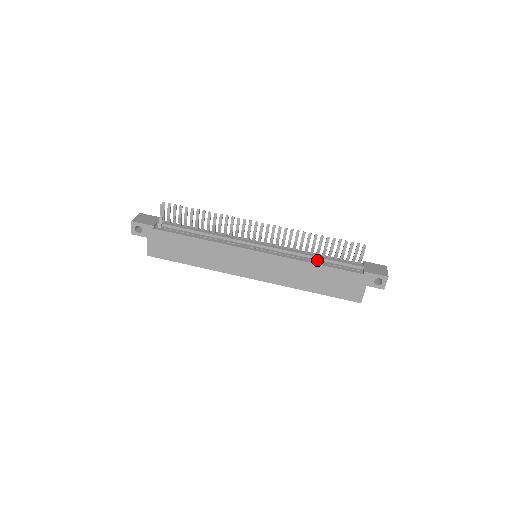
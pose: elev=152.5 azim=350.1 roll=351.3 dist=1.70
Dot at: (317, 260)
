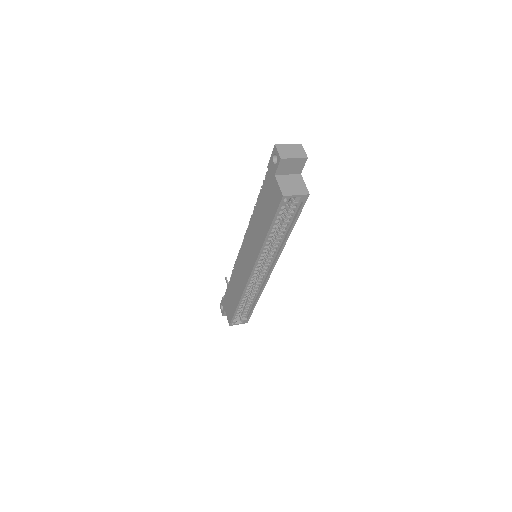
Dot at: occluded
